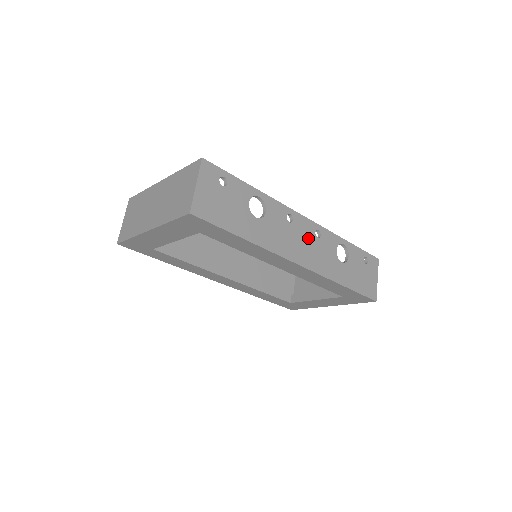
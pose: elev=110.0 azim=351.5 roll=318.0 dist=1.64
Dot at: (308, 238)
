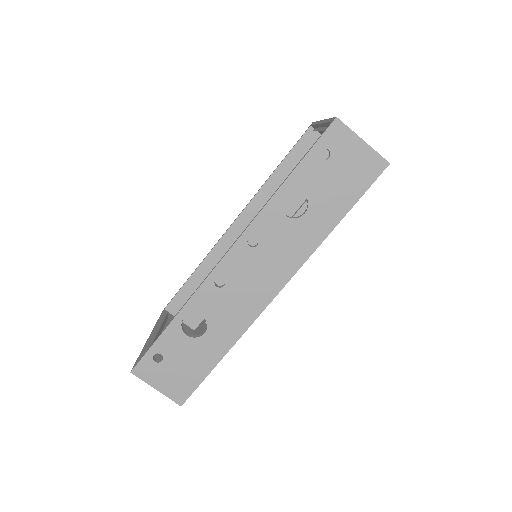
Dot at: (252, 263)
